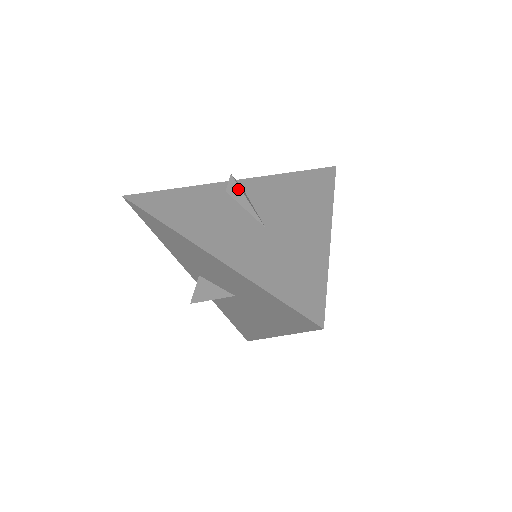
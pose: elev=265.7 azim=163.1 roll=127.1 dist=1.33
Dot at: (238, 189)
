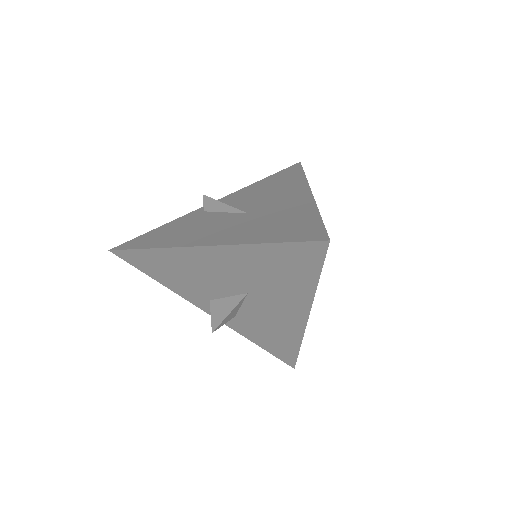
Dot at: (213, 201)
